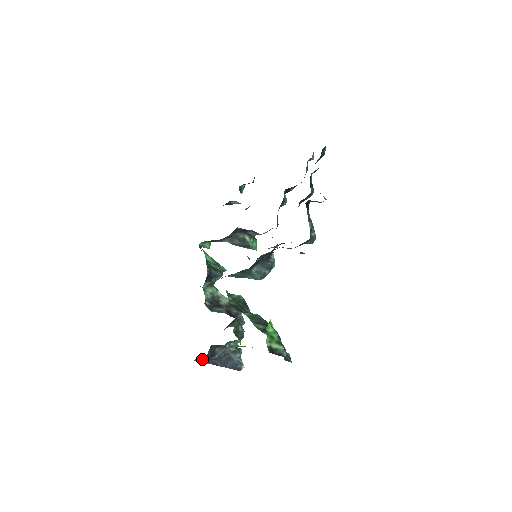
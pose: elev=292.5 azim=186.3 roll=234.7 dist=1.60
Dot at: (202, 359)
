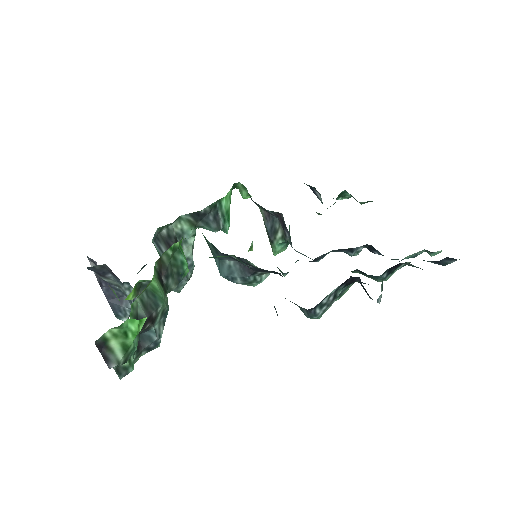
Dot at: (96, 265)
